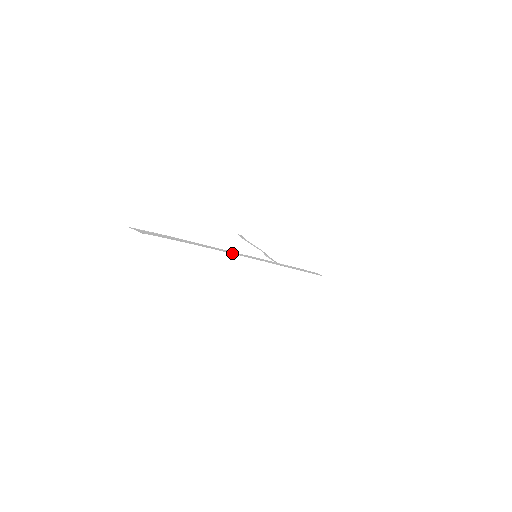
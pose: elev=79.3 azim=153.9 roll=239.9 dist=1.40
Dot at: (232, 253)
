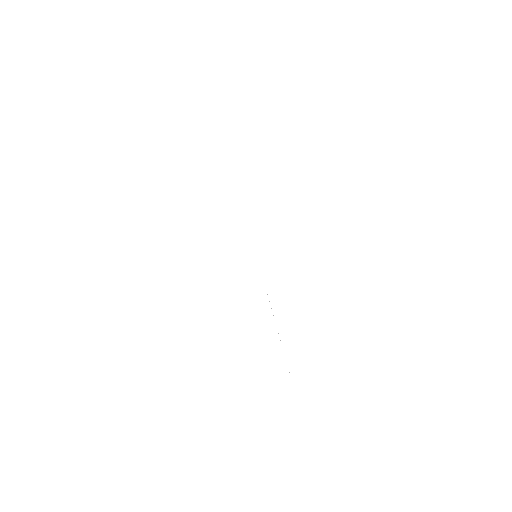
Dot at: occluded
